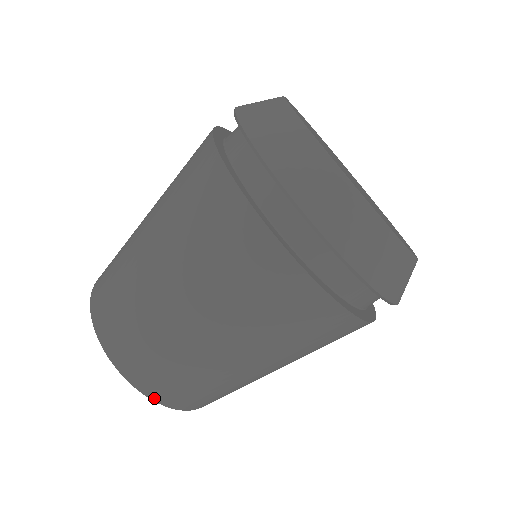
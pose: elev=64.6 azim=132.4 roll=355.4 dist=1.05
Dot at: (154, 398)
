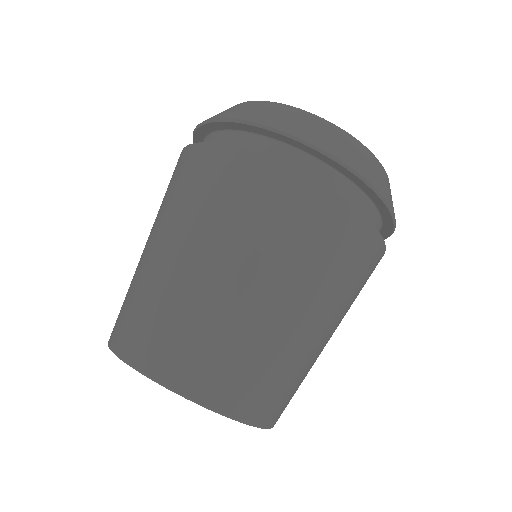
Dot at: (226, 411)
